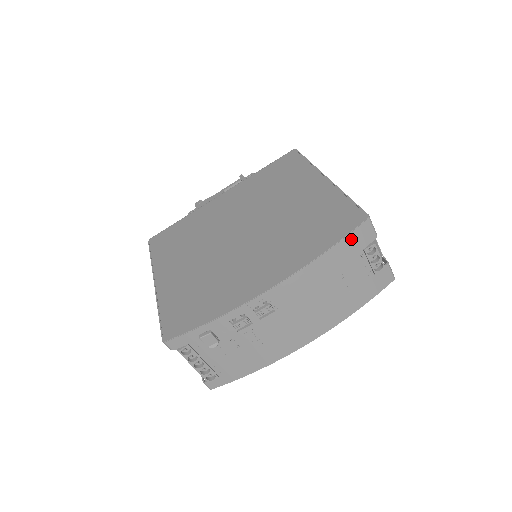
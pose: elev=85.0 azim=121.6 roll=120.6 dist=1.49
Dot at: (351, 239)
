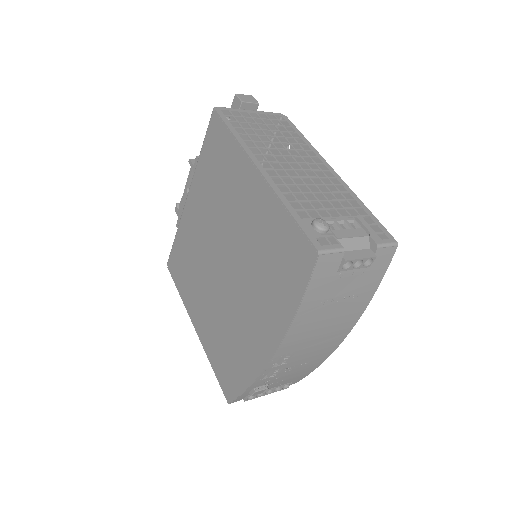
Dot at: (315, 281)
